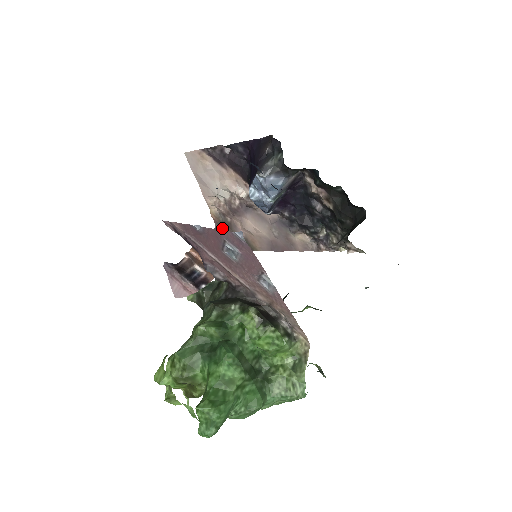
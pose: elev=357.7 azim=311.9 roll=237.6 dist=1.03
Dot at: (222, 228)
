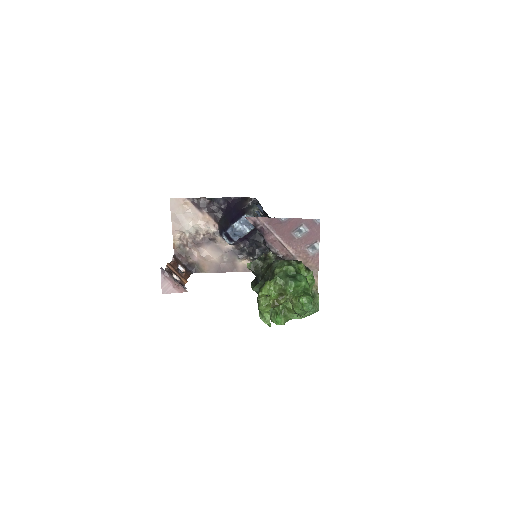
Dot at: (179, 255)
